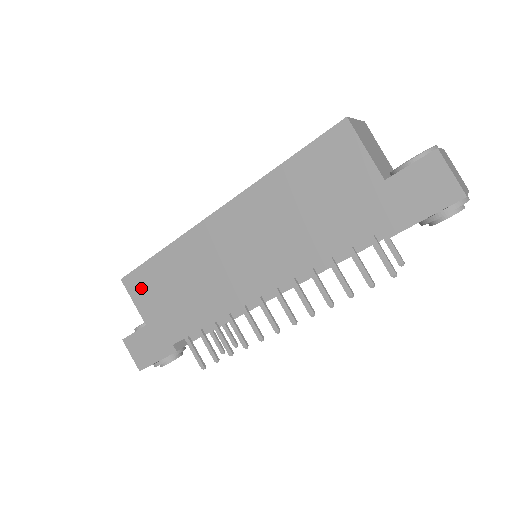
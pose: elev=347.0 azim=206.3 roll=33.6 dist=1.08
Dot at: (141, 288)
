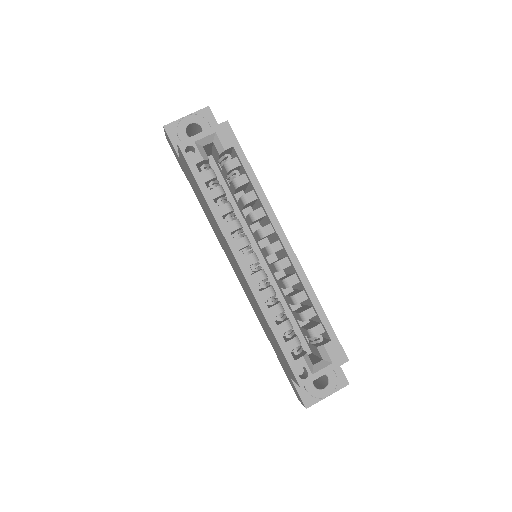
Dot at: (186, 165)
